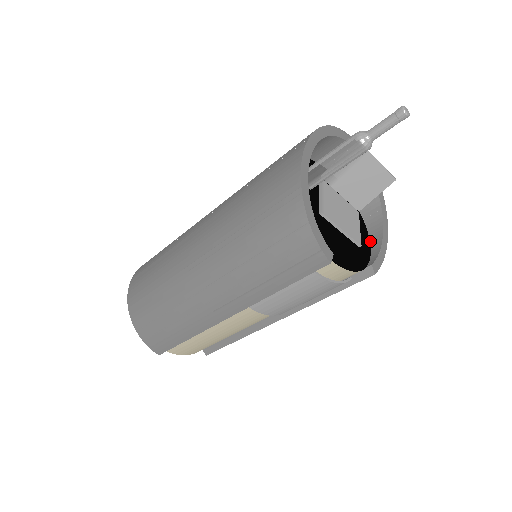
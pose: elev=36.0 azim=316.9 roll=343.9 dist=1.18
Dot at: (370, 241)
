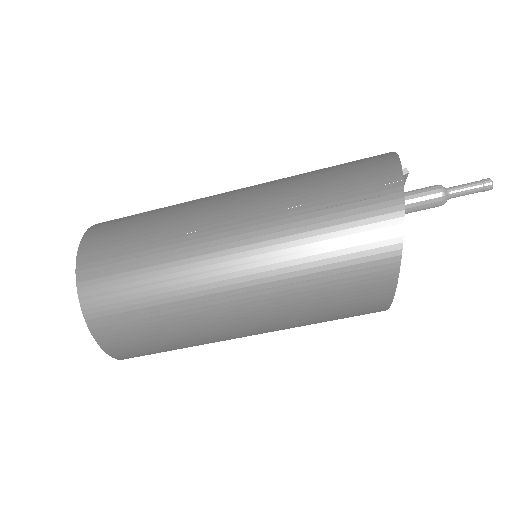
Dot at: occluded
